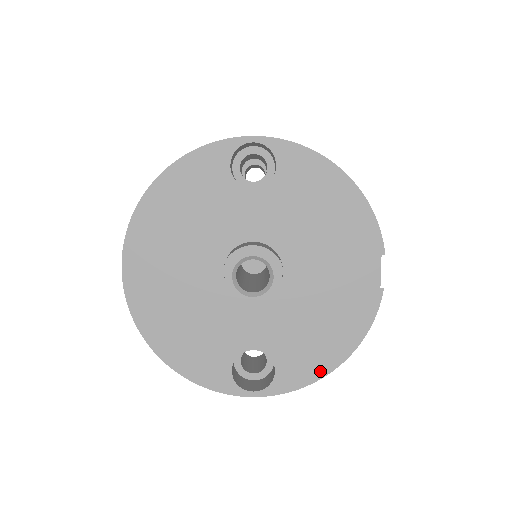
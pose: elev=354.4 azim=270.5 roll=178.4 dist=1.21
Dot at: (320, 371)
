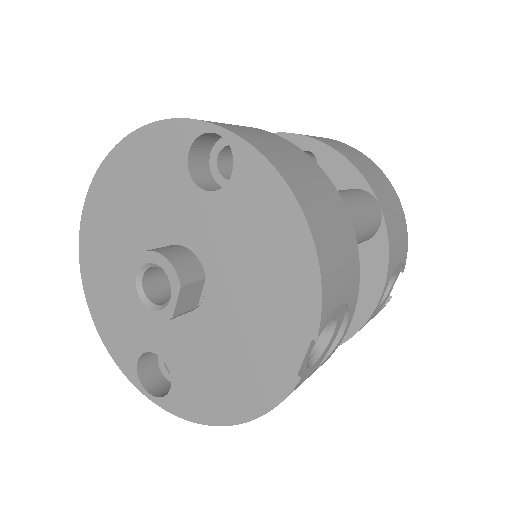
Dot at: (209, 417)
